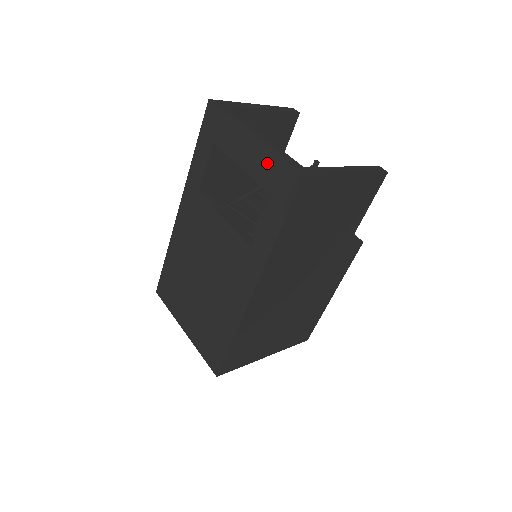
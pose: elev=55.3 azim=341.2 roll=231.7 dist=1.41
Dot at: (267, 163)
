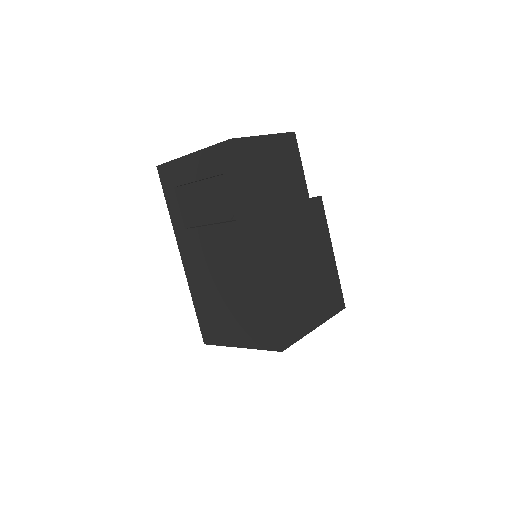
Dot at: (208, 158)
